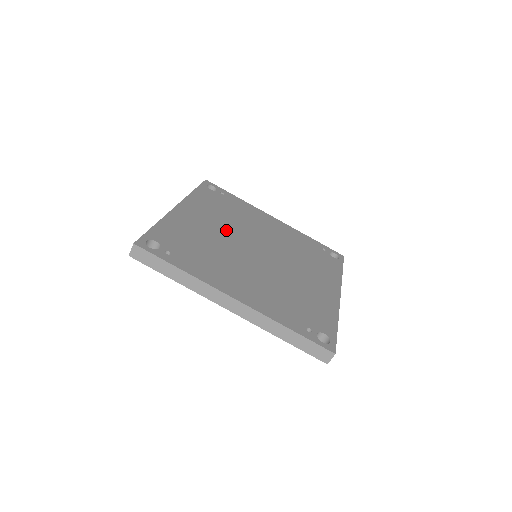
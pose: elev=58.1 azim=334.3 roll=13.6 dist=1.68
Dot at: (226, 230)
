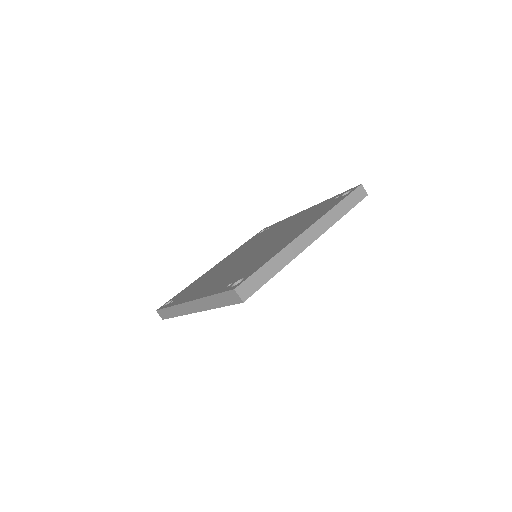
Dot at: (238, 255)
